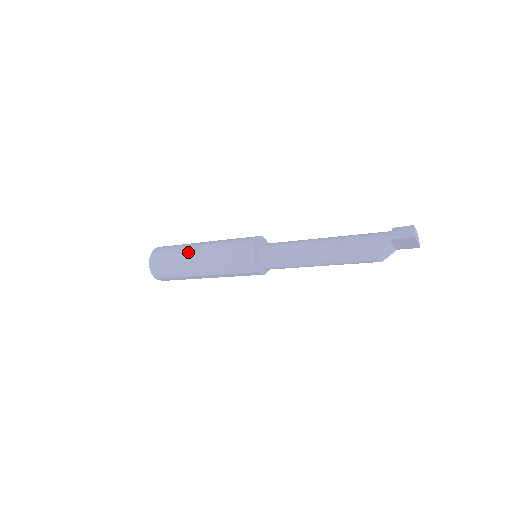
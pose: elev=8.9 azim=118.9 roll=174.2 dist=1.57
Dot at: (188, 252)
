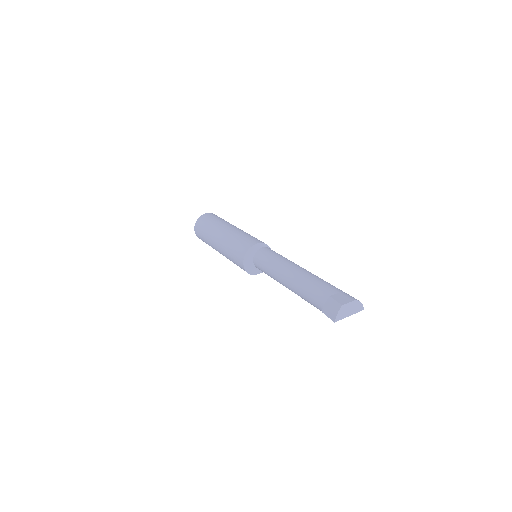
Dot at: (212, 238)
